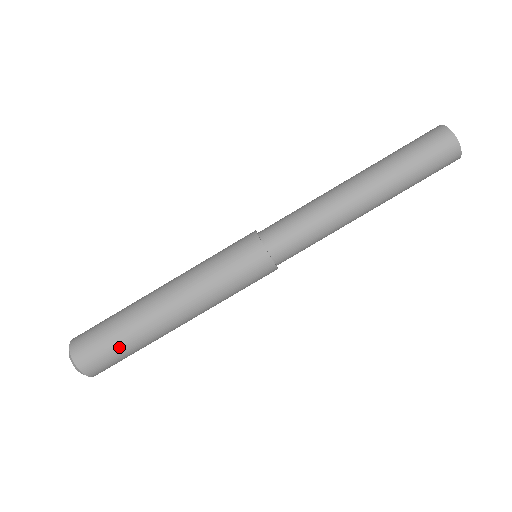
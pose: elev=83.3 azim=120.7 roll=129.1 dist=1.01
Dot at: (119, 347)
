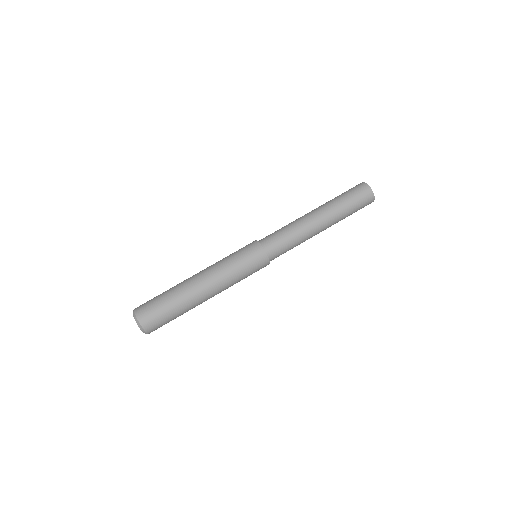
Dot at: (173, 317)
